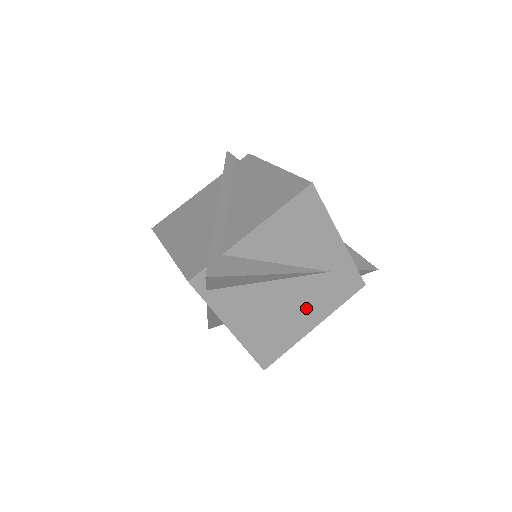
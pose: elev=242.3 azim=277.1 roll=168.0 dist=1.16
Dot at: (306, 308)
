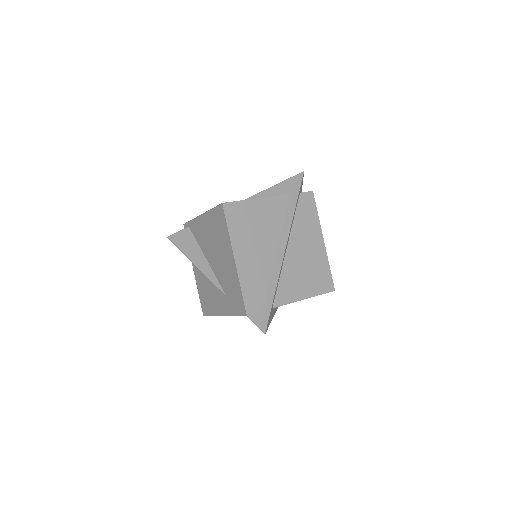
Dot at: occluded
